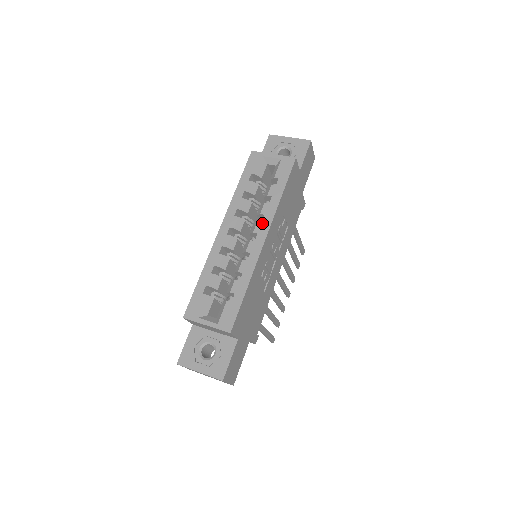
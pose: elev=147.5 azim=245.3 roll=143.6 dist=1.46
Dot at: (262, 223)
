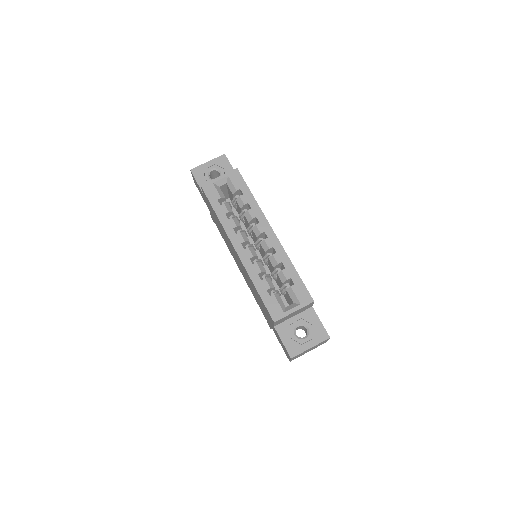
Dot at: (260, 223)
